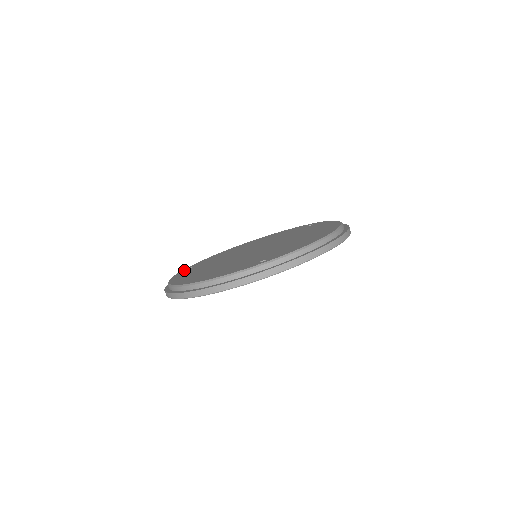
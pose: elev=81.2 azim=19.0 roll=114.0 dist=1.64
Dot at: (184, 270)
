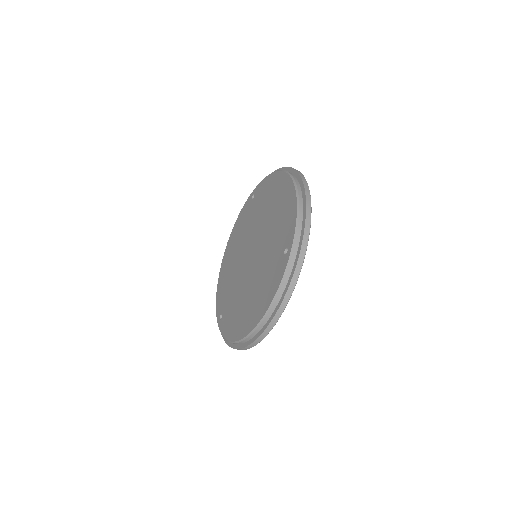
Dot at: (220, 323)
